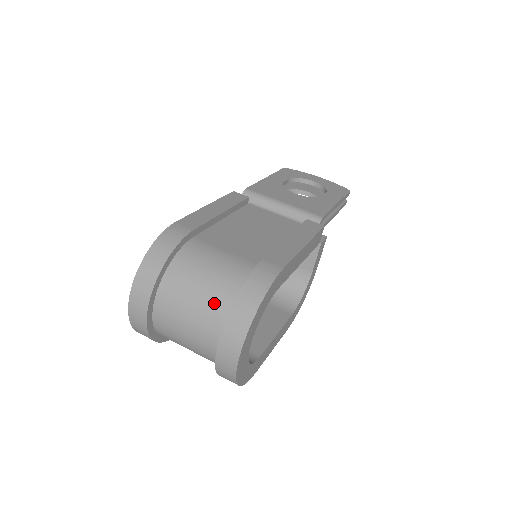
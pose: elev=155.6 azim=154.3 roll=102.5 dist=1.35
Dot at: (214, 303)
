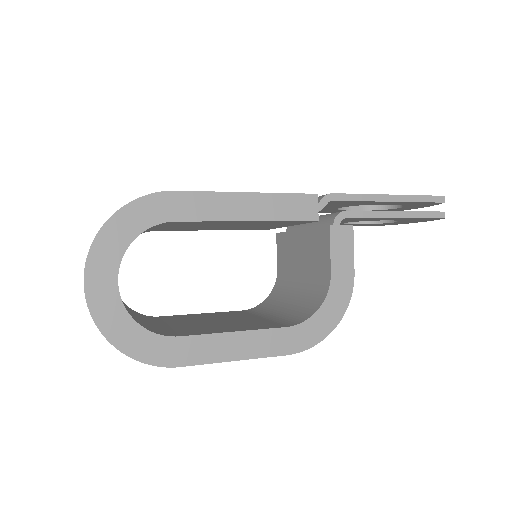
Dot at: occluded
